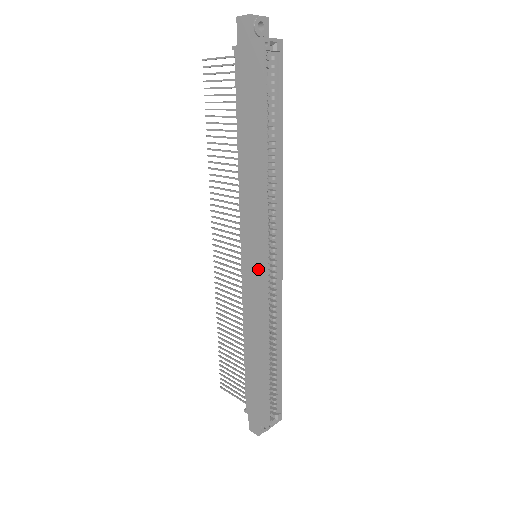
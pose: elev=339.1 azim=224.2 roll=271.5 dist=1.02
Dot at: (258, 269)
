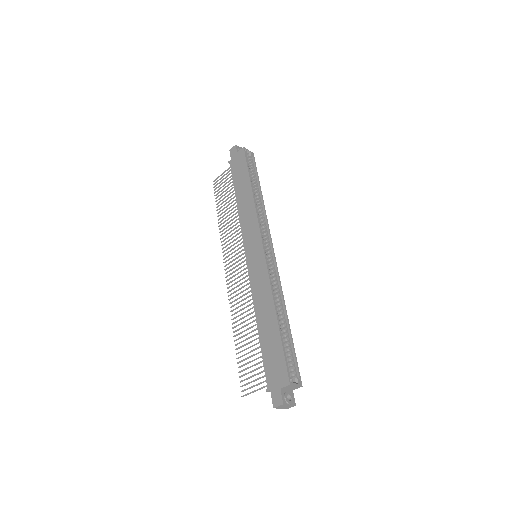
Dot at: (258, 254)
